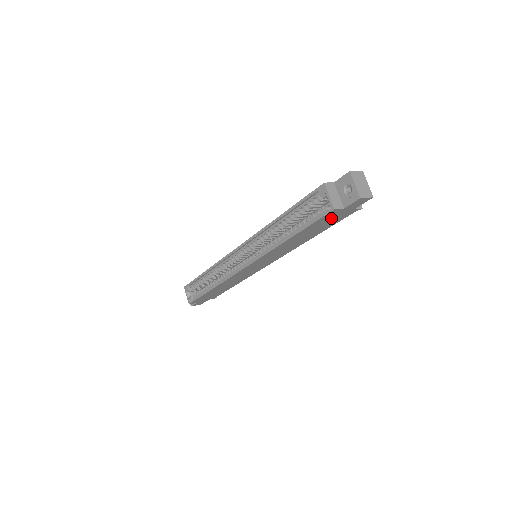
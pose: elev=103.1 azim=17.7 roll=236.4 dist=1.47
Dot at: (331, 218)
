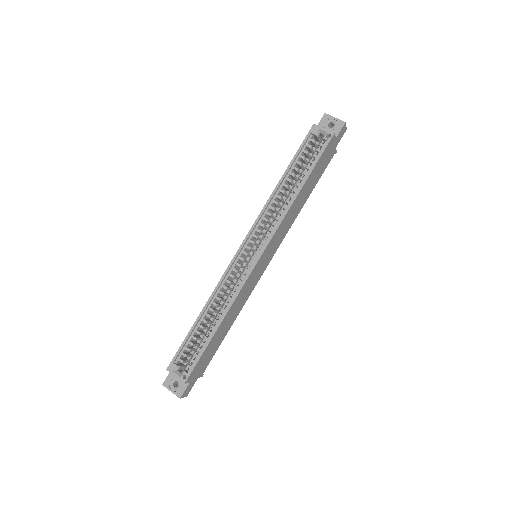
Dot at: (326, 157)
